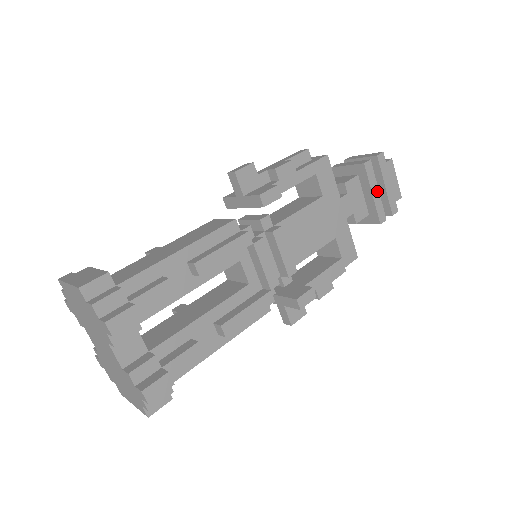
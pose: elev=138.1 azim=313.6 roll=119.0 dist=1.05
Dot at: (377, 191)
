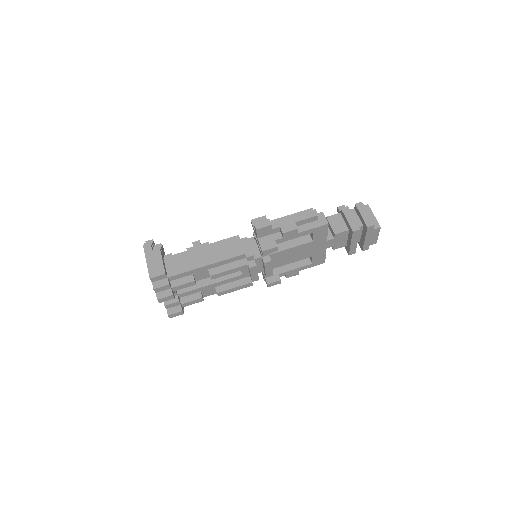
Dot at: (356, 242)
